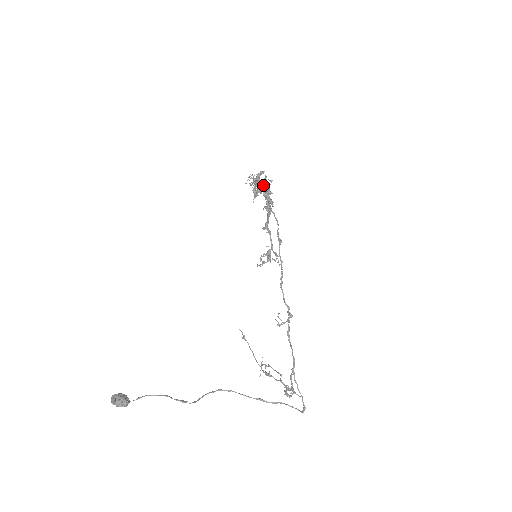
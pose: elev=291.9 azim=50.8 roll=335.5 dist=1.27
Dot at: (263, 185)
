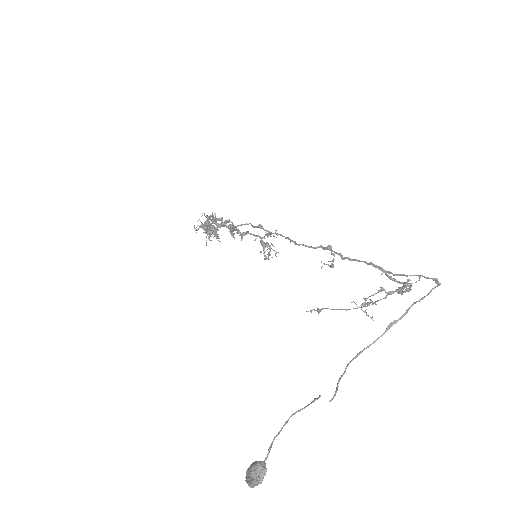
Dot at: (212, 223)
